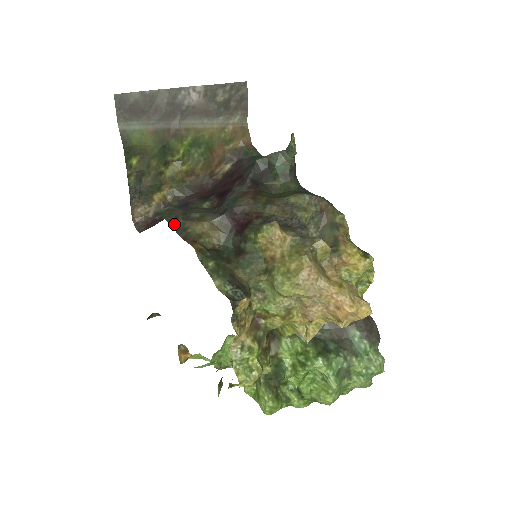
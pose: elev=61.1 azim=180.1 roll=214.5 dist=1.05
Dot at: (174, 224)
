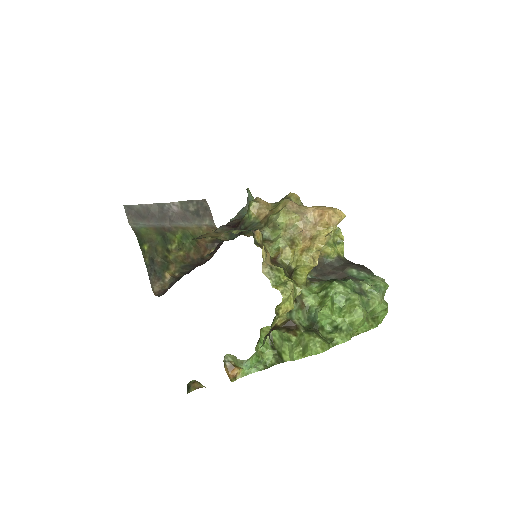
Dot at: occluded
